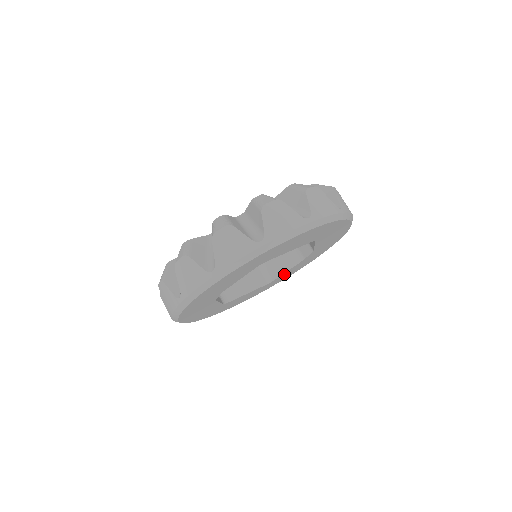
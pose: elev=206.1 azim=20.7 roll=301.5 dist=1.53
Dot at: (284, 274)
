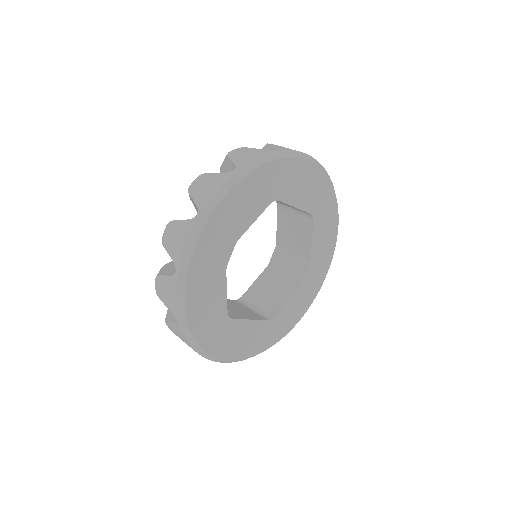
Dot at: (283, 311)
